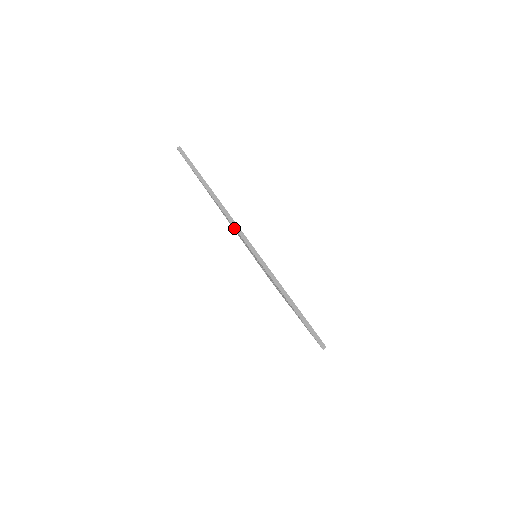
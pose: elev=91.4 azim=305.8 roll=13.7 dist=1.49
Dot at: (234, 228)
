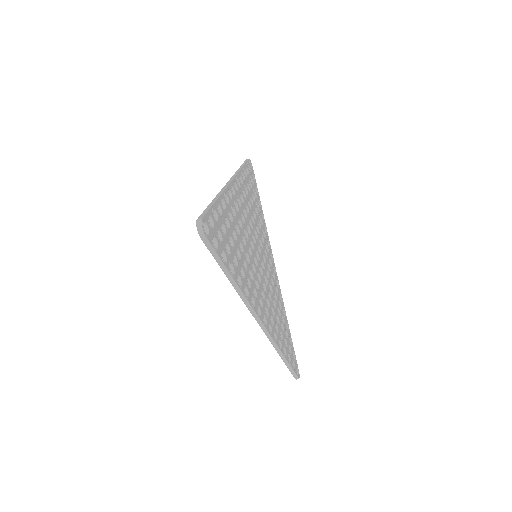
Dot at: occluded
